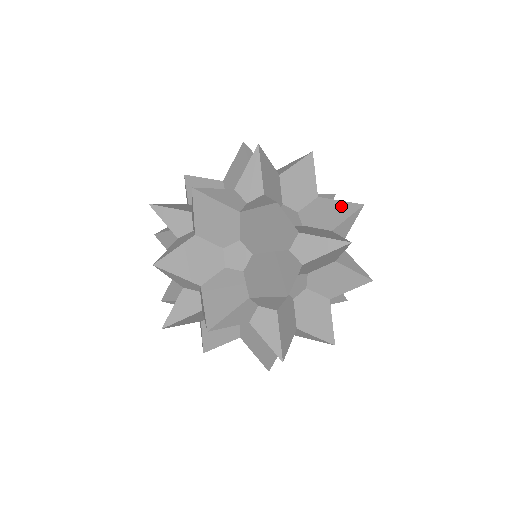
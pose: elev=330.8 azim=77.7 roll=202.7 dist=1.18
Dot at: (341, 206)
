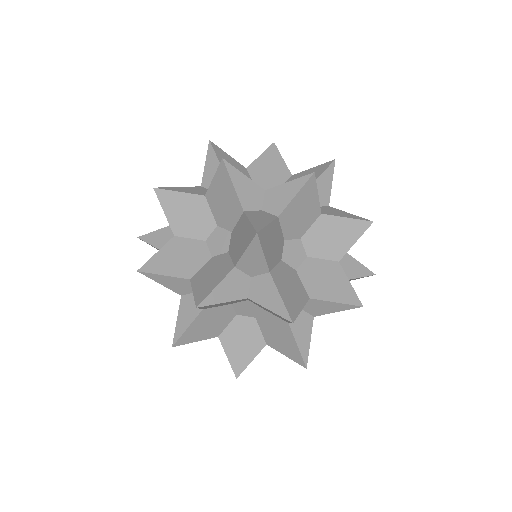
Dot at: (348, 226)
